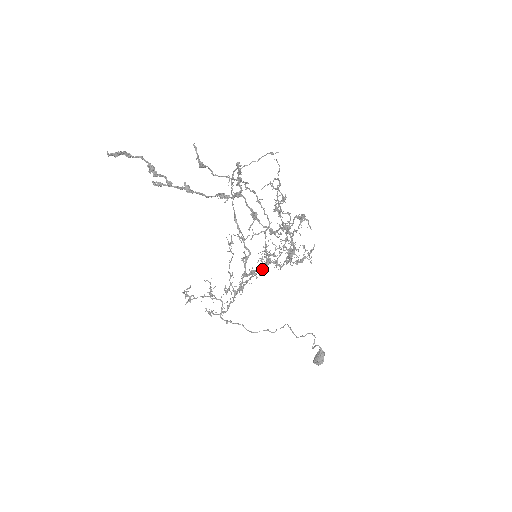
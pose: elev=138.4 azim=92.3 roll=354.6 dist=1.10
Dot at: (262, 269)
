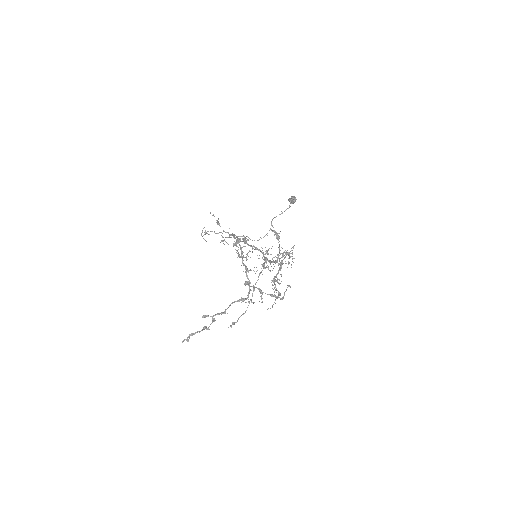
Dot at: occluded
